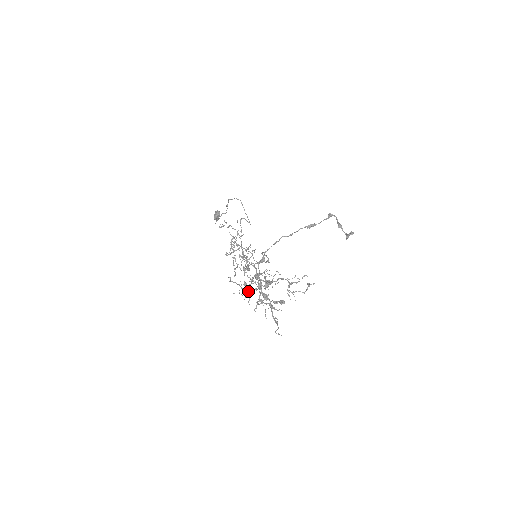
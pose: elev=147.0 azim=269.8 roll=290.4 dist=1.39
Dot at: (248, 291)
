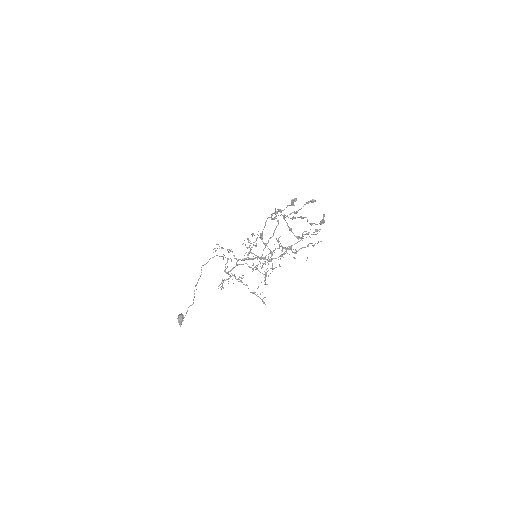
Dot at: occluded
